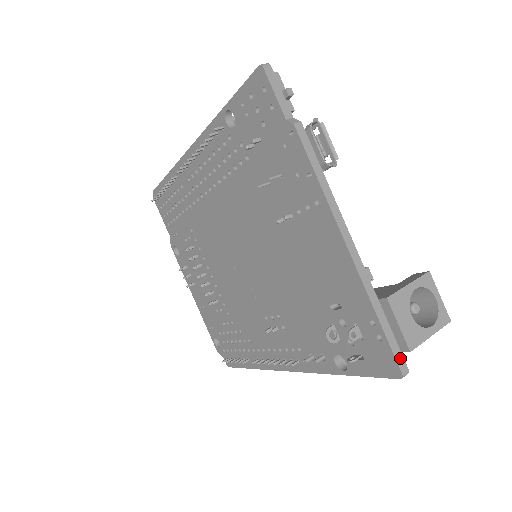
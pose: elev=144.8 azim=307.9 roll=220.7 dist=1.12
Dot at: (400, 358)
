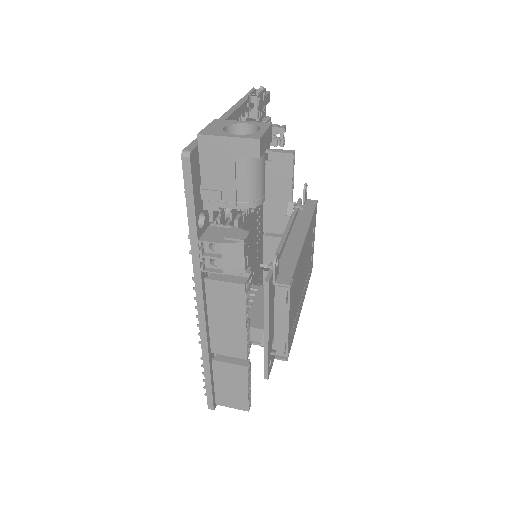
Dot at: (193, 146)
